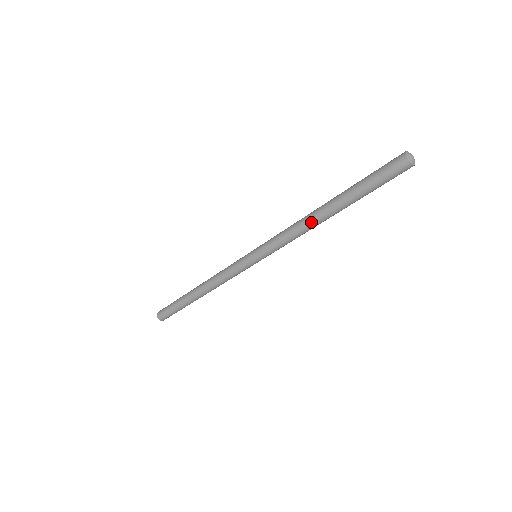
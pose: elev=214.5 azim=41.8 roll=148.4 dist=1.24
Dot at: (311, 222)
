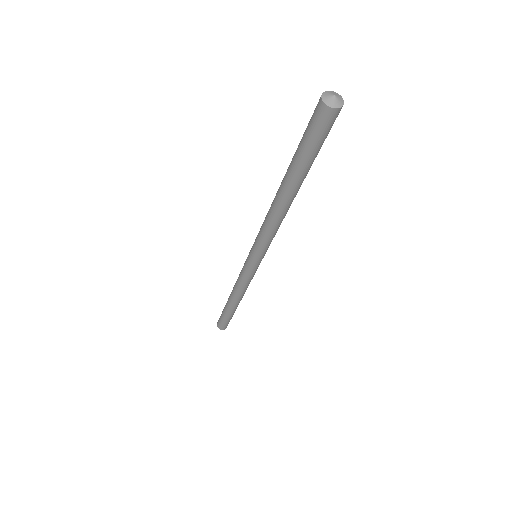
Dot at: (279, 212)
